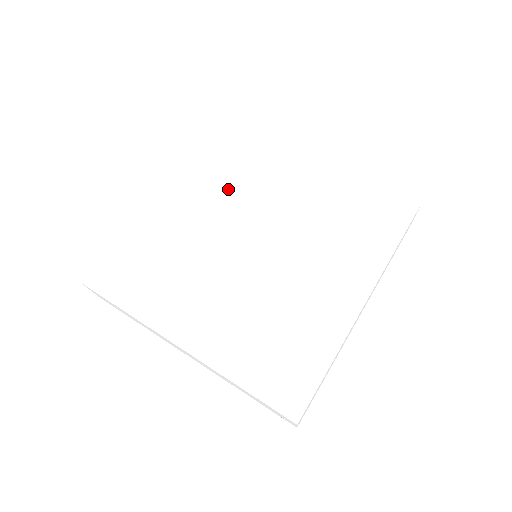
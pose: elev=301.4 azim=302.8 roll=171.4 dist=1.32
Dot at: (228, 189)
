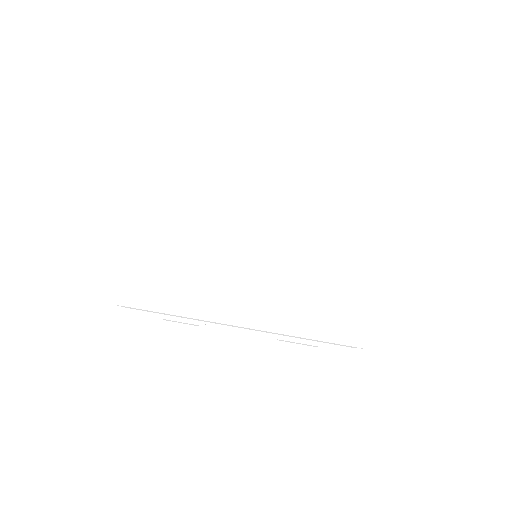
Dot at: (218, 210)
